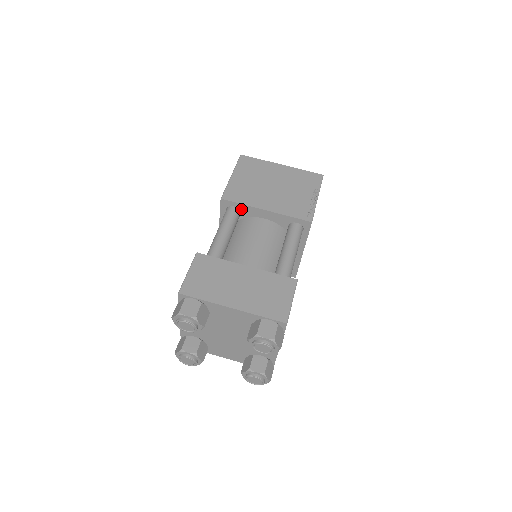
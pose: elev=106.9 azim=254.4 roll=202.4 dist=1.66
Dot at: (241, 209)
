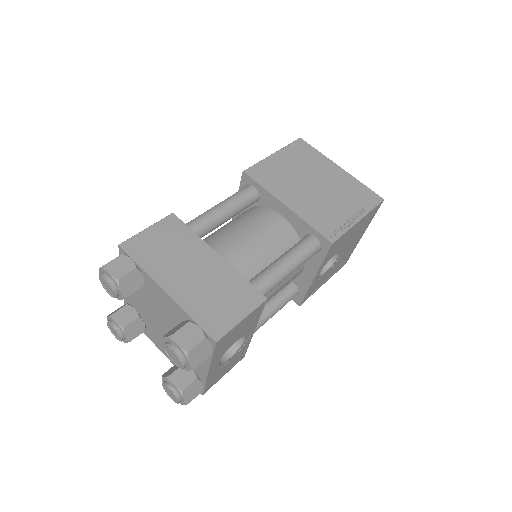
Dot at: (261, 193)
